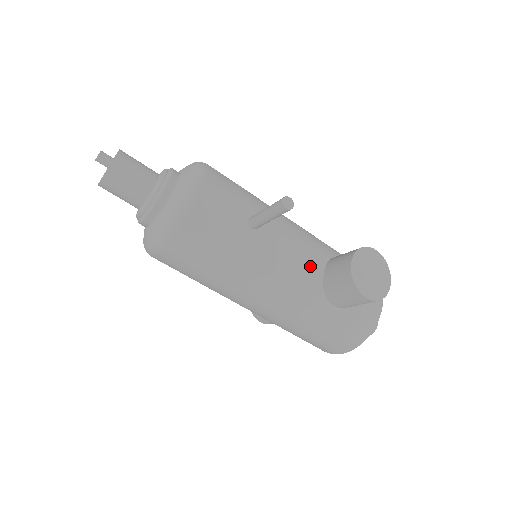
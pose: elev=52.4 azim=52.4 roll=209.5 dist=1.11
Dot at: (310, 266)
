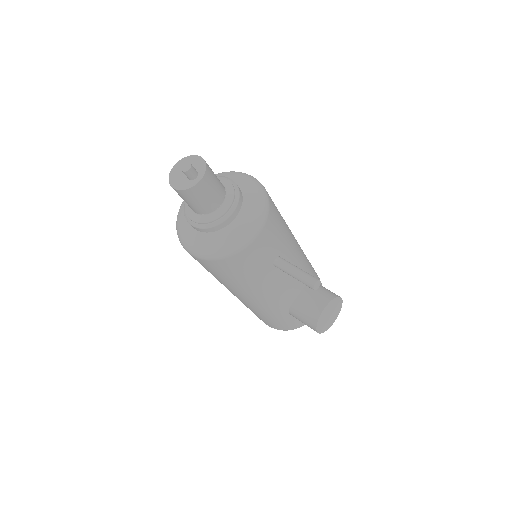
Dot at: (293, 291)
